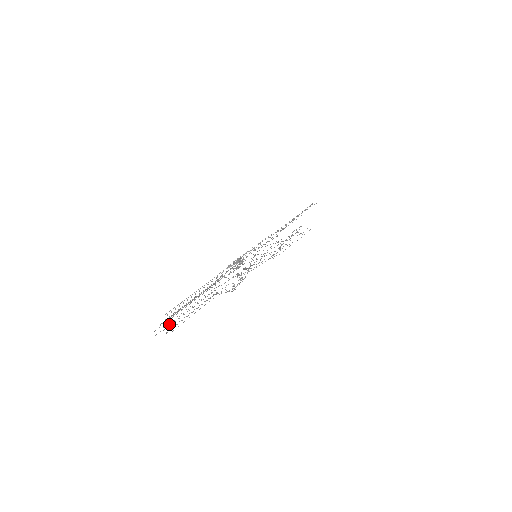
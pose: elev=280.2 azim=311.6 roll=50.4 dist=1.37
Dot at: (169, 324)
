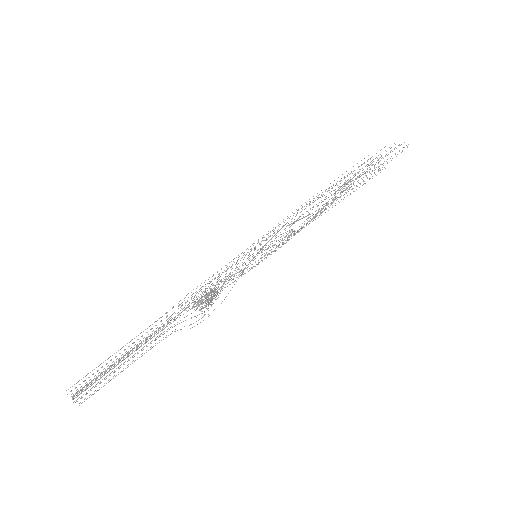
Dot at: (94, 369)
